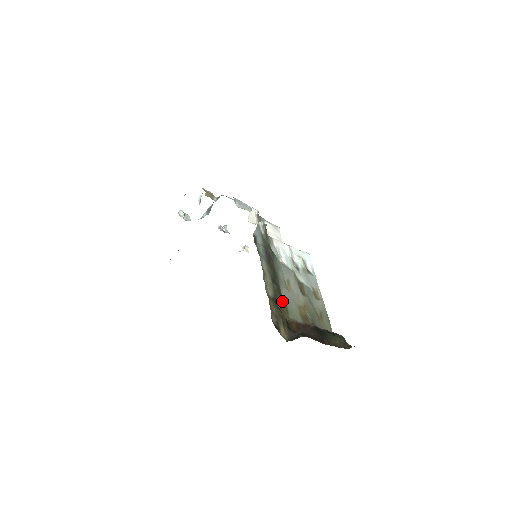
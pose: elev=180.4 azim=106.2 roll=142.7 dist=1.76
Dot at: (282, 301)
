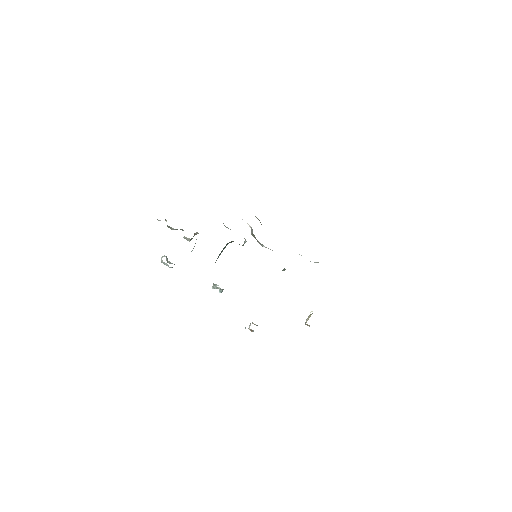
Dot at: occluded
